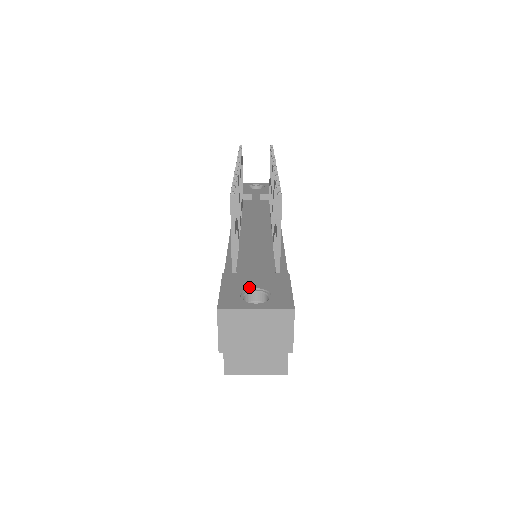
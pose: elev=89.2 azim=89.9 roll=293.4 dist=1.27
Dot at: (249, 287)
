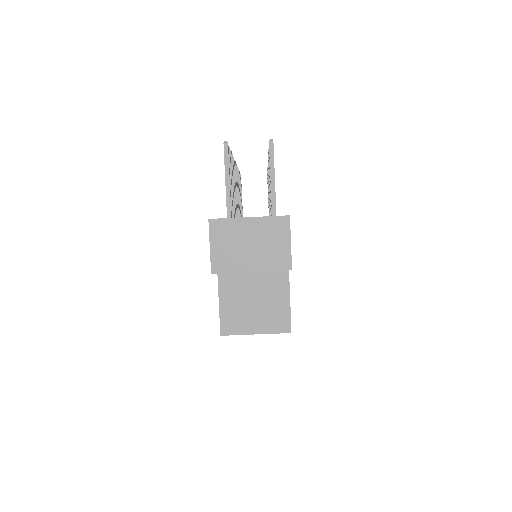
Dot at: occluded
